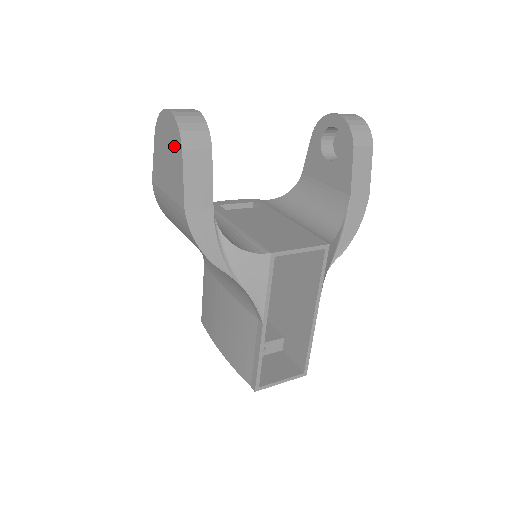
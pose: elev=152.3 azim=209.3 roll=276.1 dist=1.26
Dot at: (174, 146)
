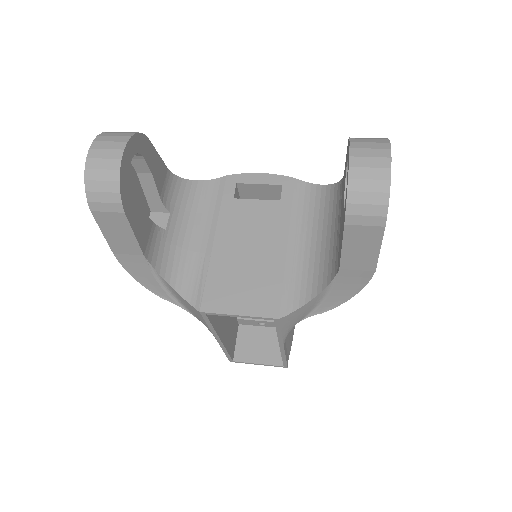
Dot at: occluded
